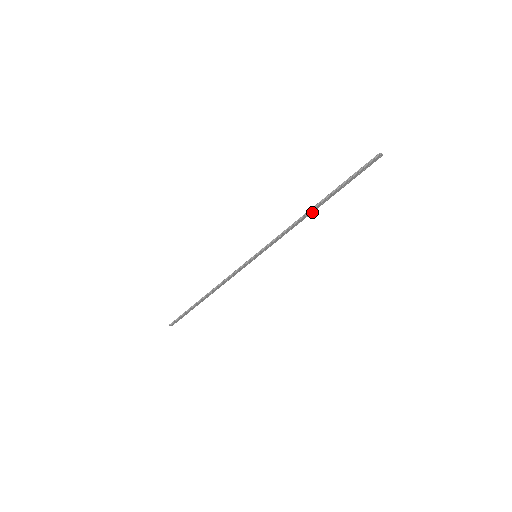
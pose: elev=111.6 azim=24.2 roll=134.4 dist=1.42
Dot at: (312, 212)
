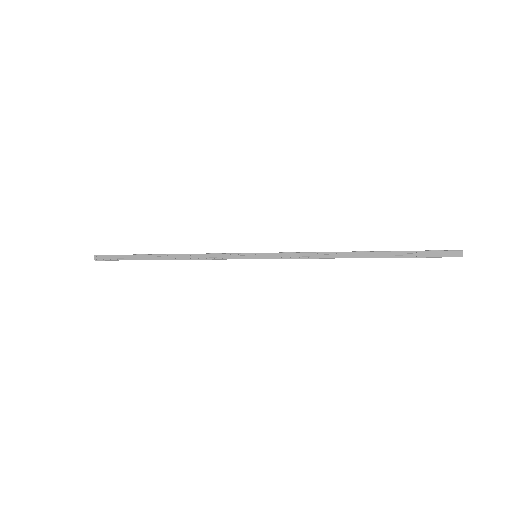
Dot at: (350, 257)
